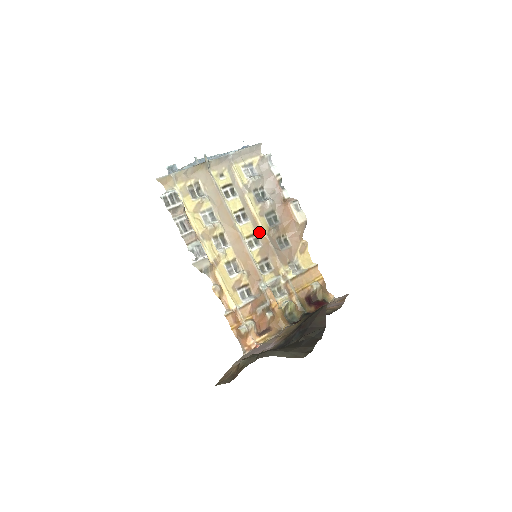
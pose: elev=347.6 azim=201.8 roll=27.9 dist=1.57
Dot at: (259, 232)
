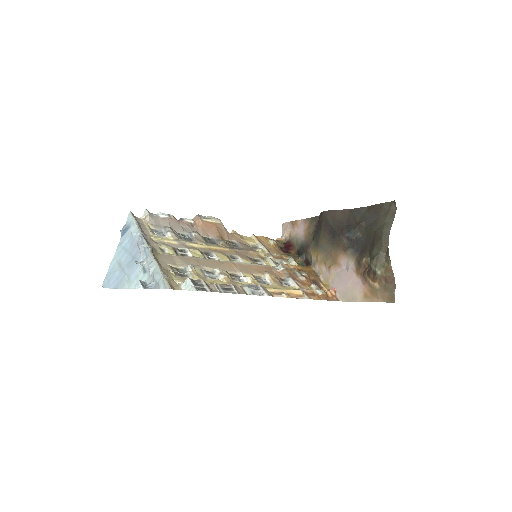
Dot at: (224, 252)
